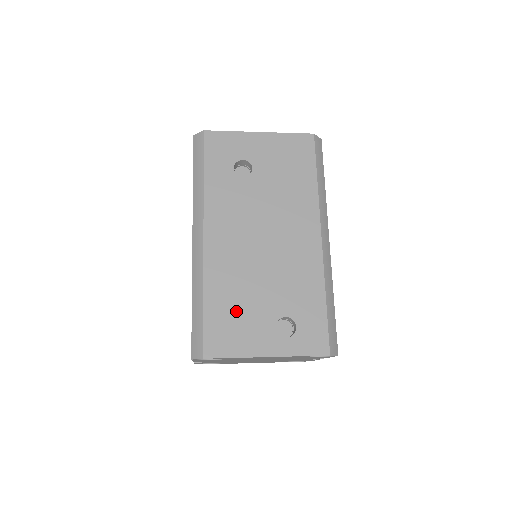
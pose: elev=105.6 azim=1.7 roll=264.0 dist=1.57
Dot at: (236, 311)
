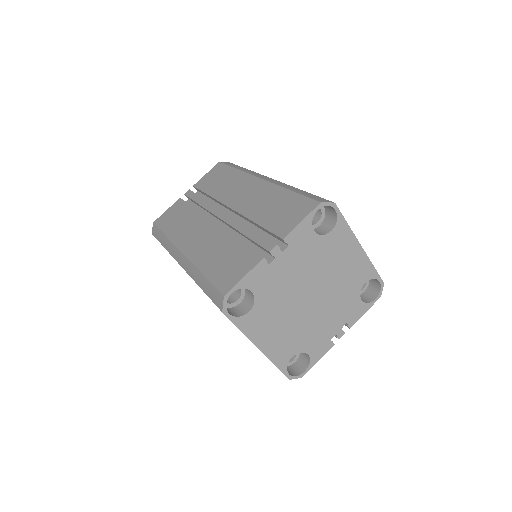
Dot at: occluded
